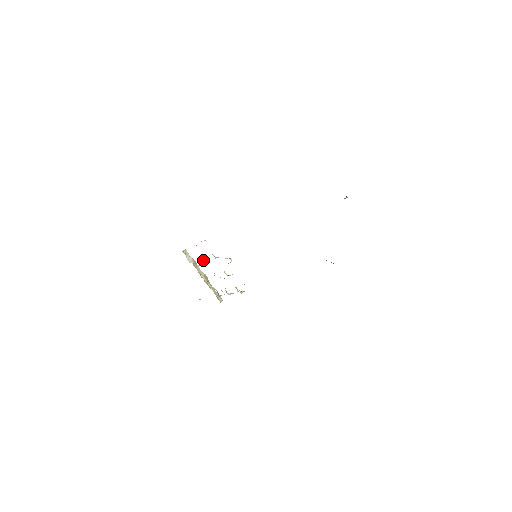
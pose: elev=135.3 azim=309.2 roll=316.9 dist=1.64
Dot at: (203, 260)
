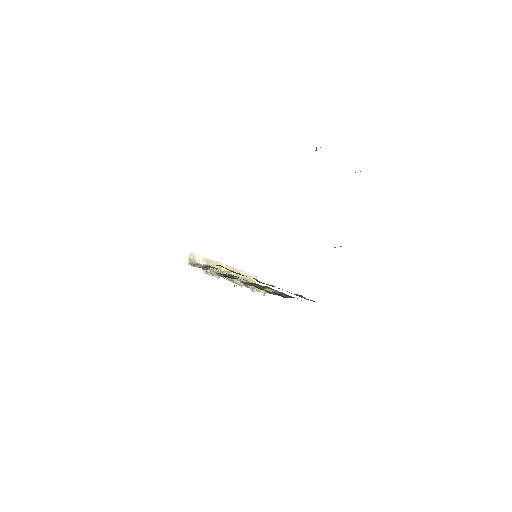
Dot at: occluded
